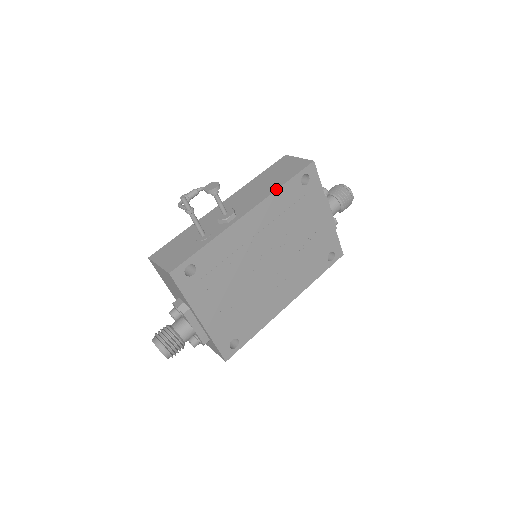
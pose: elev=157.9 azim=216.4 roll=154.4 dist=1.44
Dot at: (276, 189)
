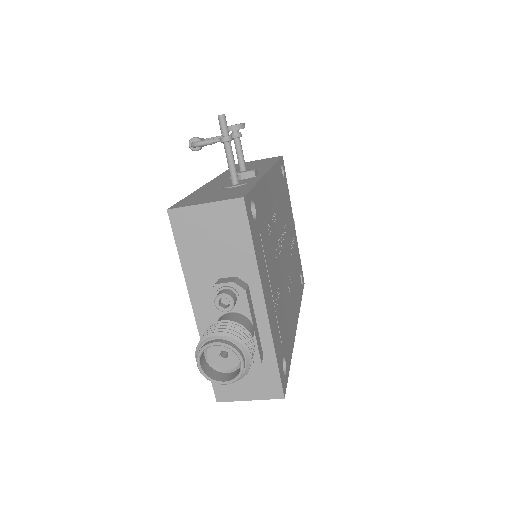
Dot at: (274, 163)
